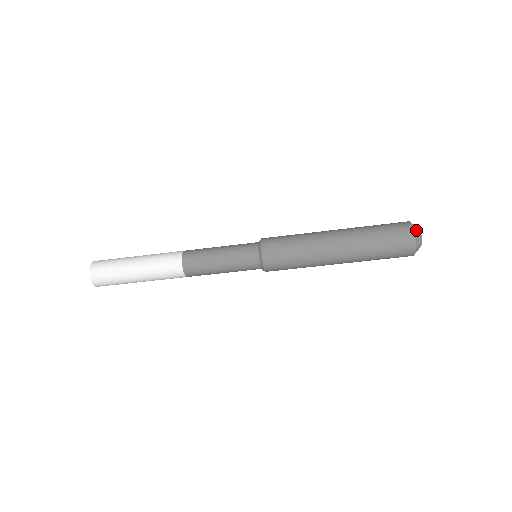
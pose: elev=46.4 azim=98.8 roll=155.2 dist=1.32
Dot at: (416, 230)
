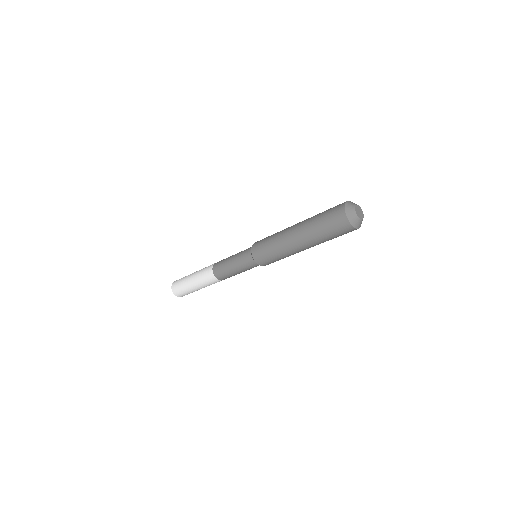
Dot at: (349, 214)
